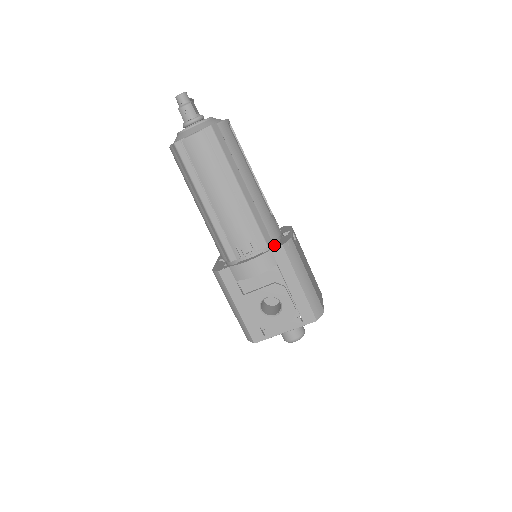
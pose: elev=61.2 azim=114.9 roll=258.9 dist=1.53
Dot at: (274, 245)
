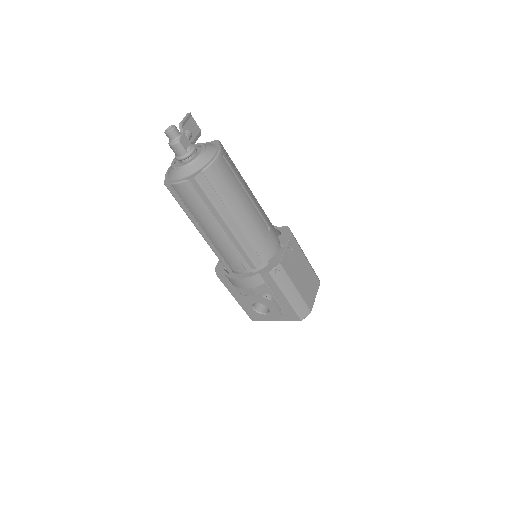
Dot at: (265, 263)
